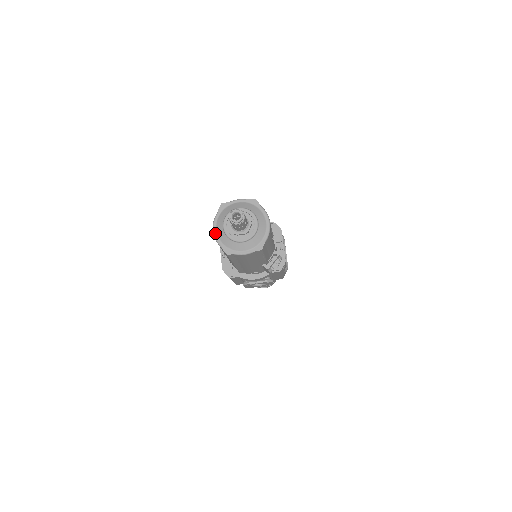
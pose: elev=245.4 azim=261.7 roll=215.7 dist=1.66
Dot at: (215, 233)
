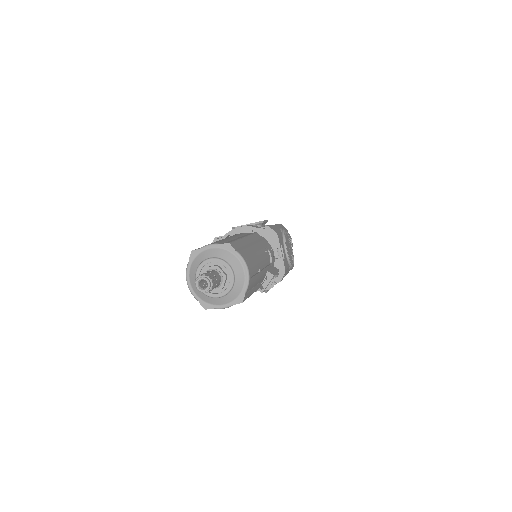
Dot at: (189, 286)
